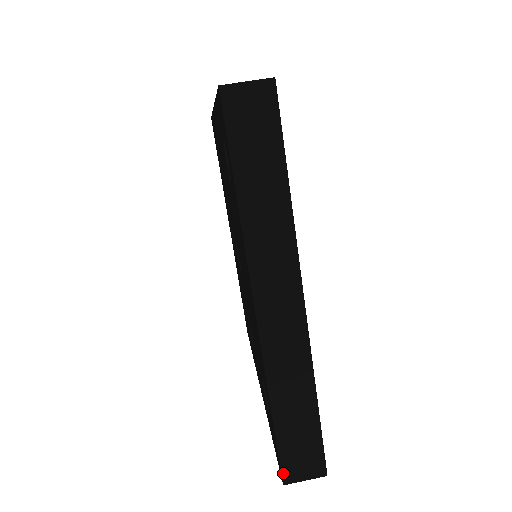
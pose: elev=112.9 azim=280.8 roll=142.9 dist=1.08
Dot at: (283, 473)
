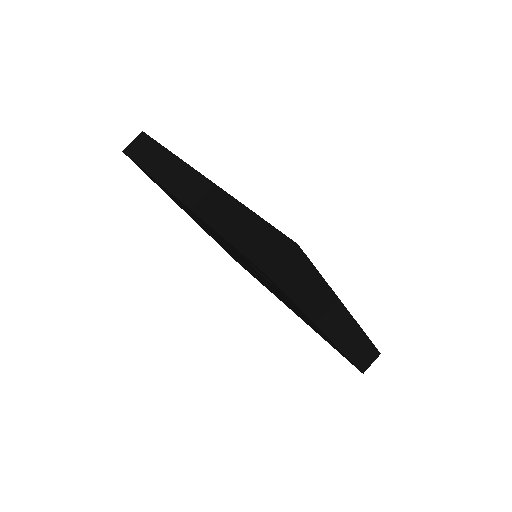
Dot at: (362, 371)
